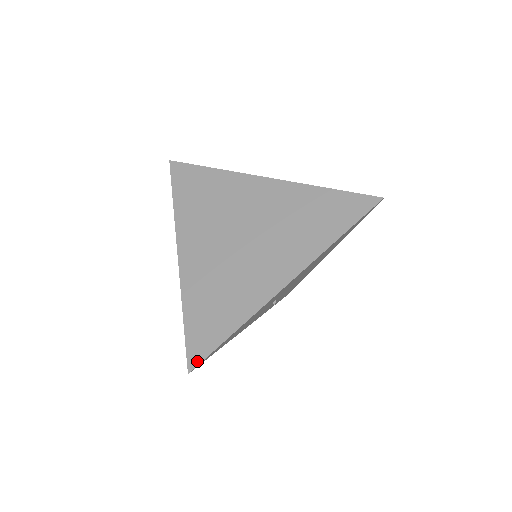
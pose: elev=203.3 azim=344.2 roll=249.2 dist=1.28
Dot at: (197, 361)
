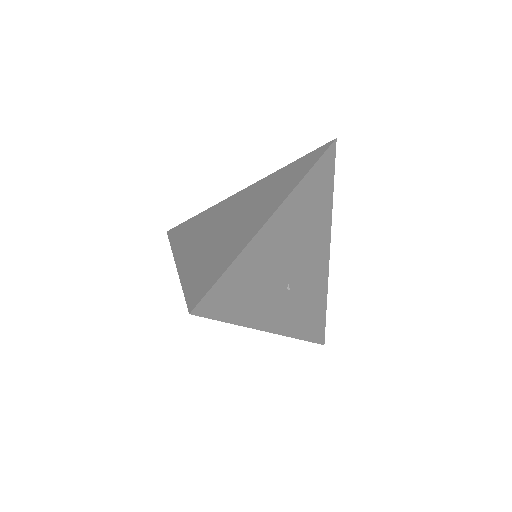
Dot at: (197, 301)
